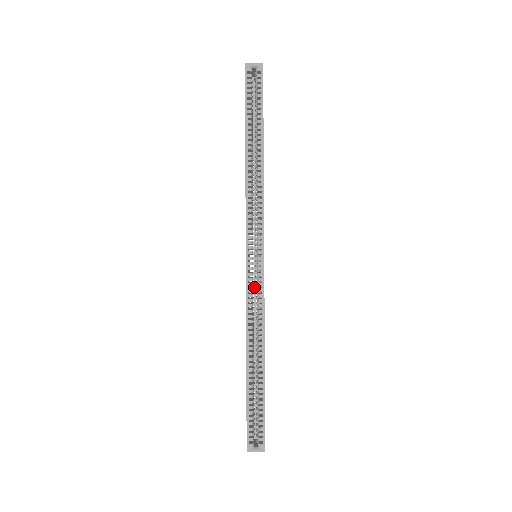
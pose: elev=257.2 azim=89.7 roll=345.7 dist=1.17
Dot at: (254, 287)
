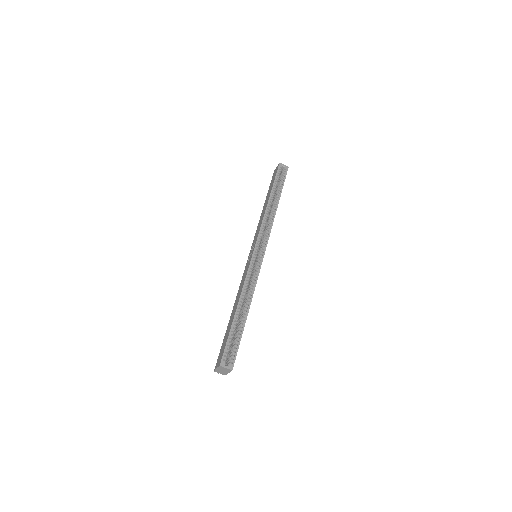
Dot at: occluded
